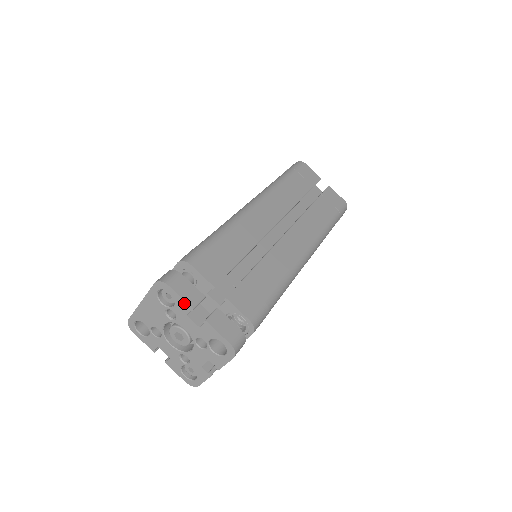
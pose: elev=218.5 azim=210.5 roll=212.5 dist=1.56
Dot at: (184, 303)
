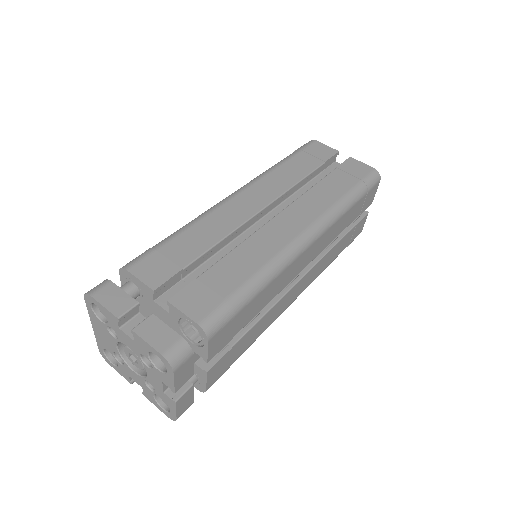
Dot at: (109, 313)
